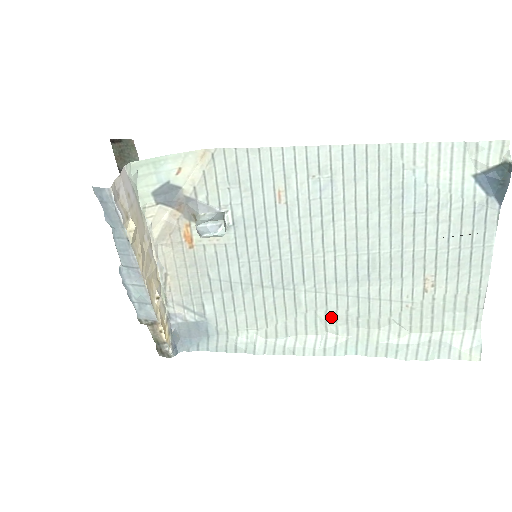
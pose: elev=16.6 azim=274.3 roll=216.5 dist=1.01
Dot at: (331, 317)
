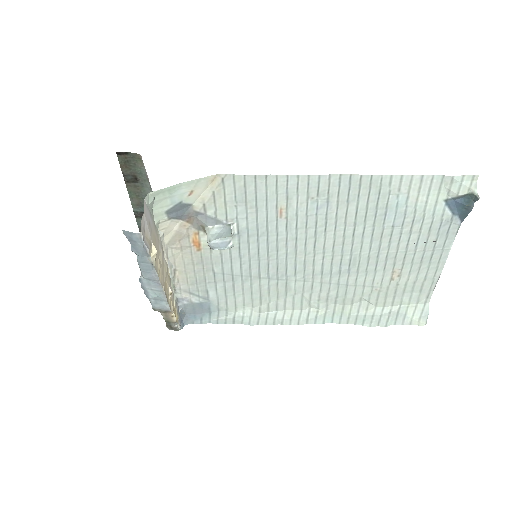
Dot at: (315, 298)
